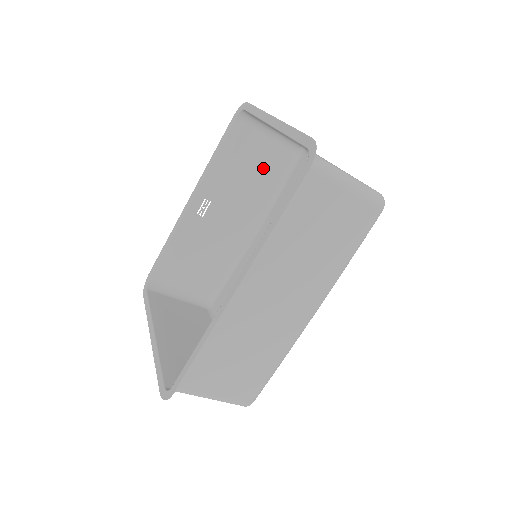
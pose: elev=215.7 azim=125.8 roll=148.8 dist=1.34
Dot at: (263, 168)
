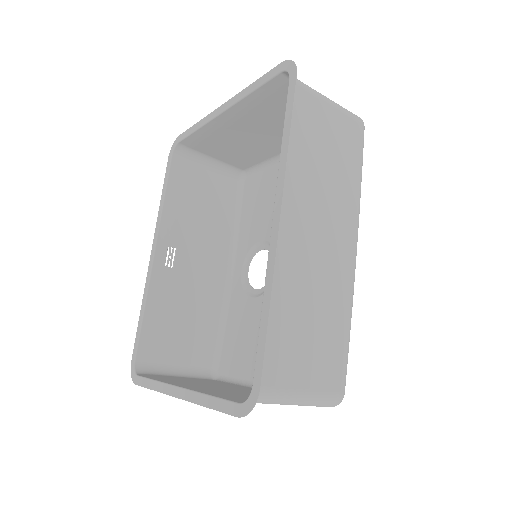
Dot at: (214, 202)
